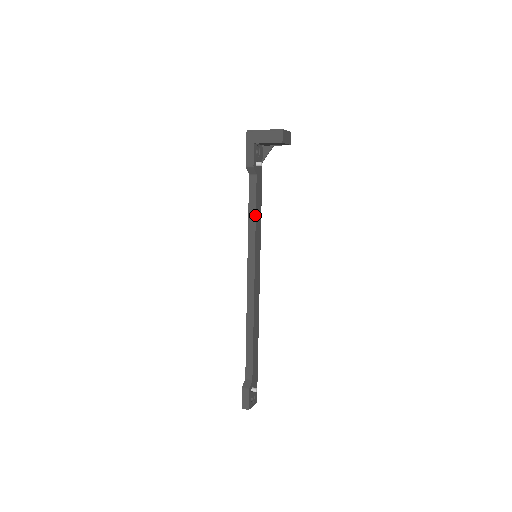
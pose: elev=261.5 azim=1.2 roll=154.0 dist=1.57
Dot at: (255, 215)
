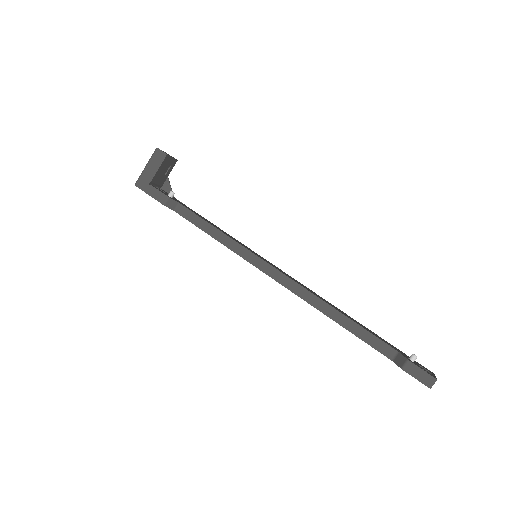
Dot at: (214, 228)
